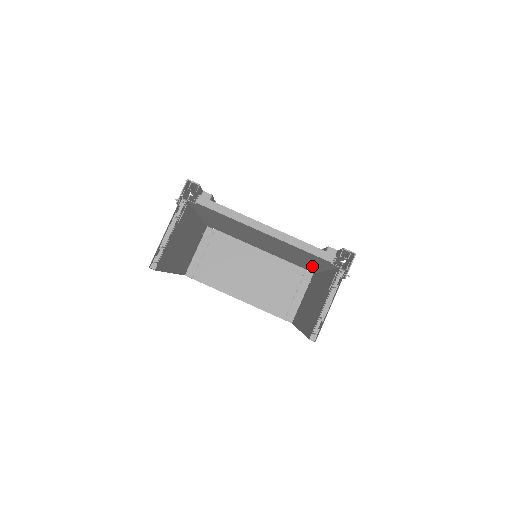
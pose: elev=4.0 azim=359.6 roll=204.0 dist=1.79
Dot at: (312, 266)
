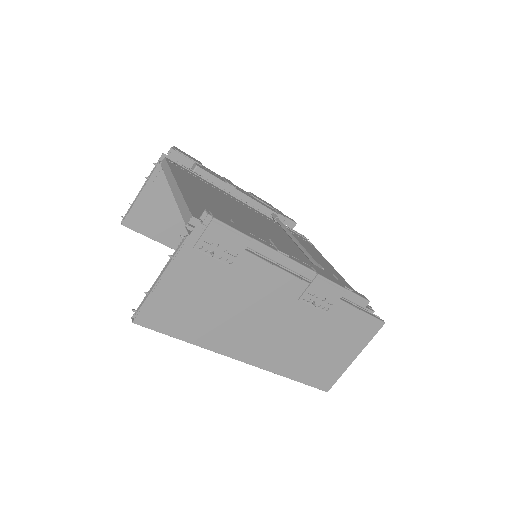
Dot at: occluded
